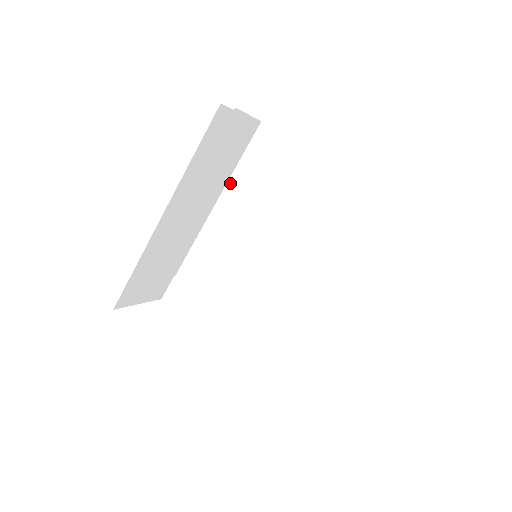
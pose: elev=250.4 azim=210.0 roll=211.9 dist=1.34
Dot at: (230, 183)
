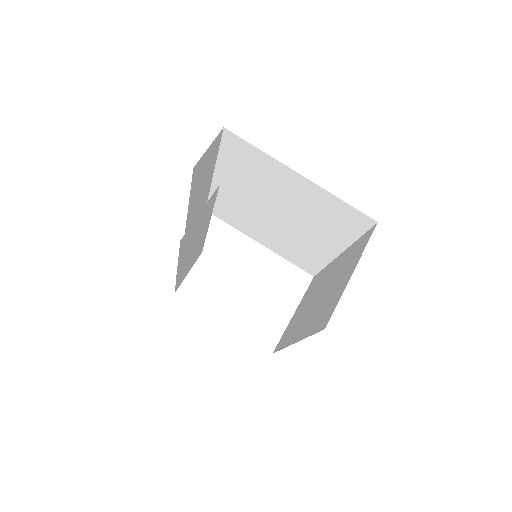
Dot at: (218, 166)
